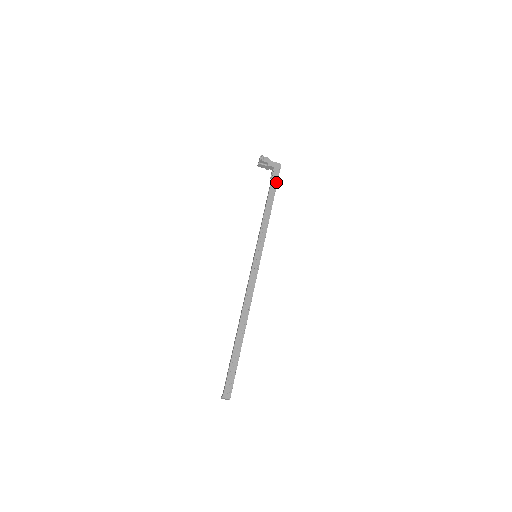
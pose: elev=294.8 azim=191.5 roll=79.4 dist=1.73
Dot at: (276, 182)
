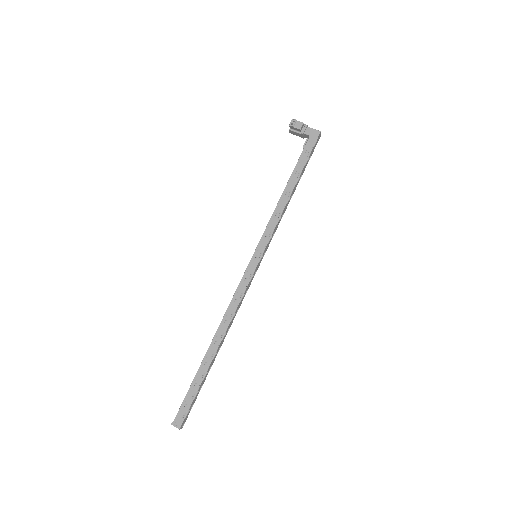
Dot at: (307, 157)
